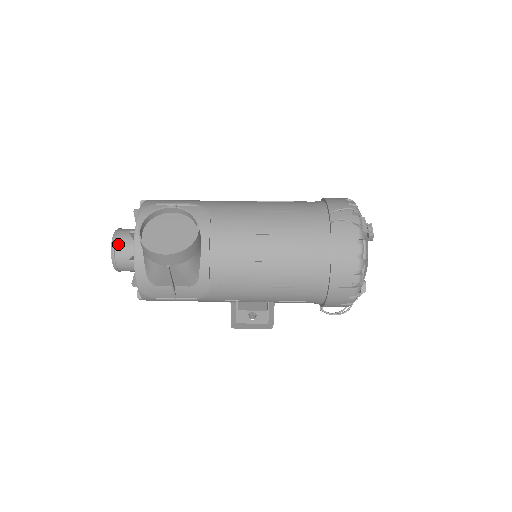
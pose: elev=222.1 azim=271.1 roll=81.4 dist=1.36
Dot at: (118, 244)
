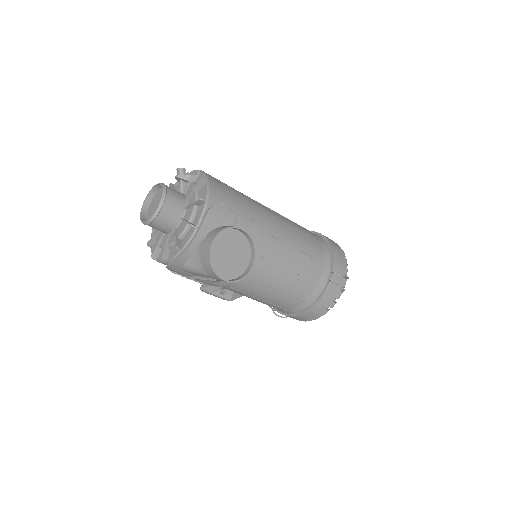
Dot at: (164, 212)
